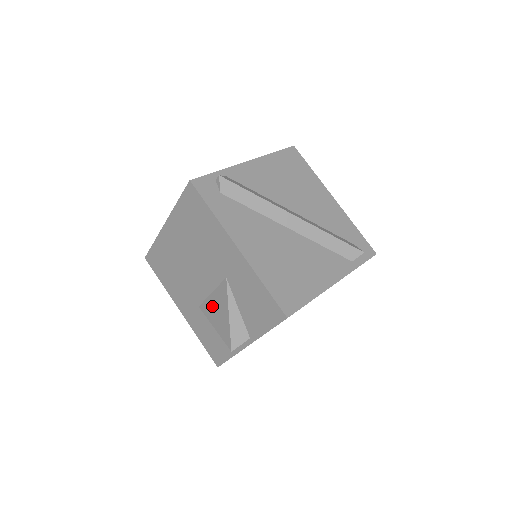
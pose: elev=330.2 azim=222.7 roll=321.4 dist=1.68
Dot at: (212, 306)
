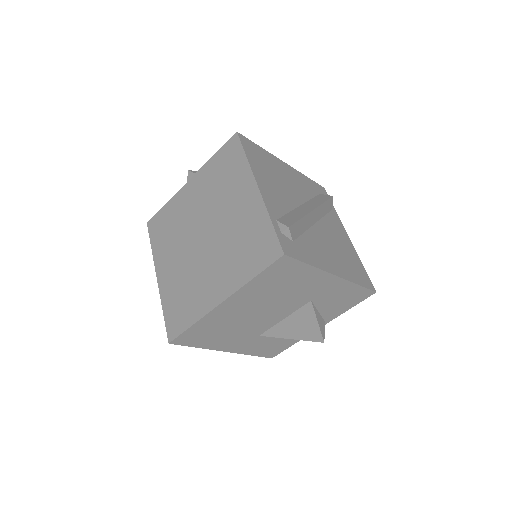
Dot at: (287, 327)
